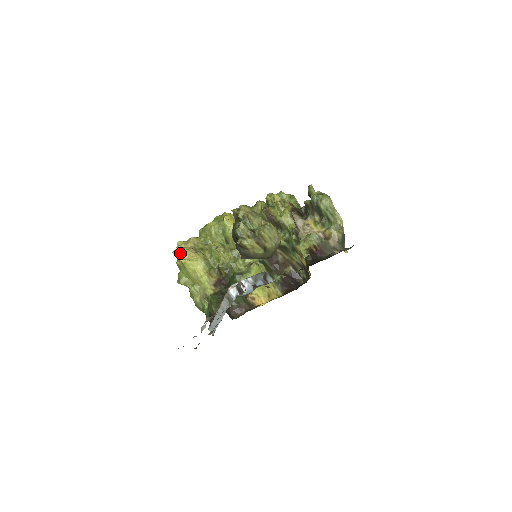
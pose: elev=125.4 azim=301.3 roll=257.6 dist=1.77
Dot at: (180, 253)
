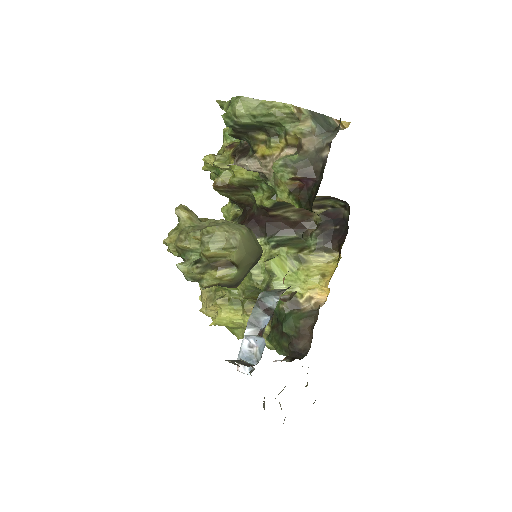
Dot at: occluded
